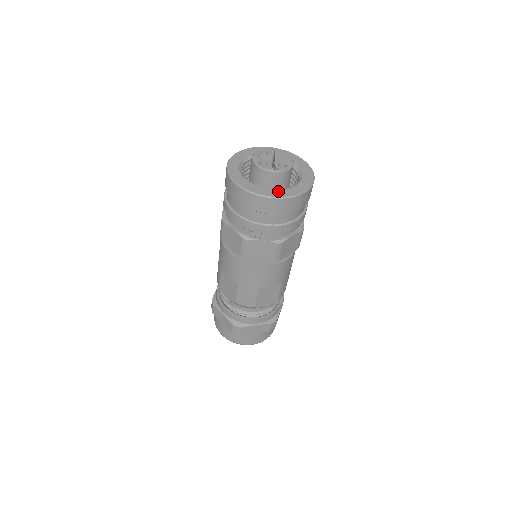
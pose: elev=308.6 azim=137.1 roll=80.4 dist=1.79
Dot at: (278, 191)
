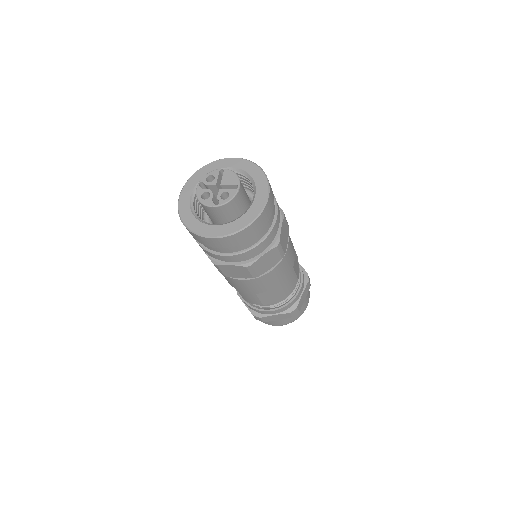
Dot at: (221, 227)
